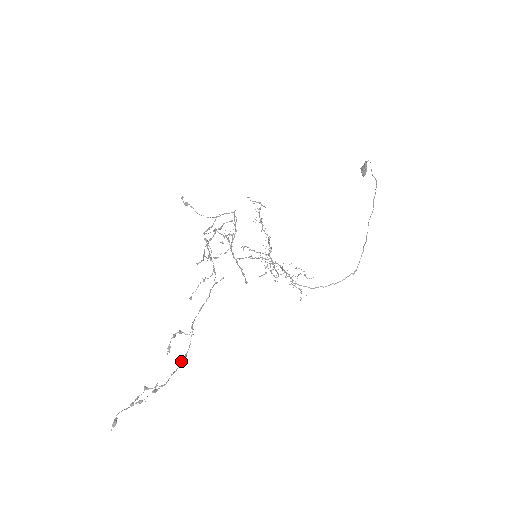
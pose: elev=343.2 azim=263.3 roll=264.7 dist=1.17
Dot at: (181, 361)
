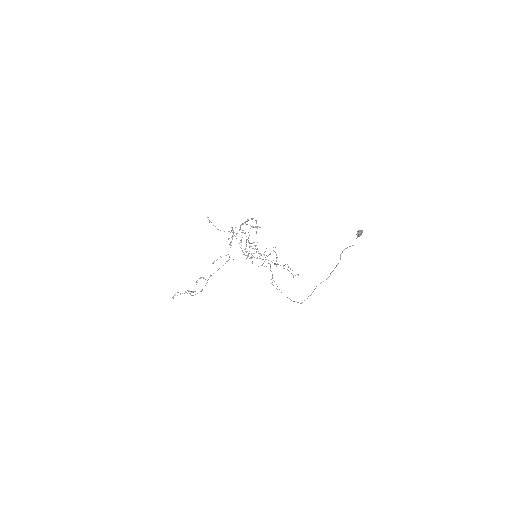
Dot at: occluded
